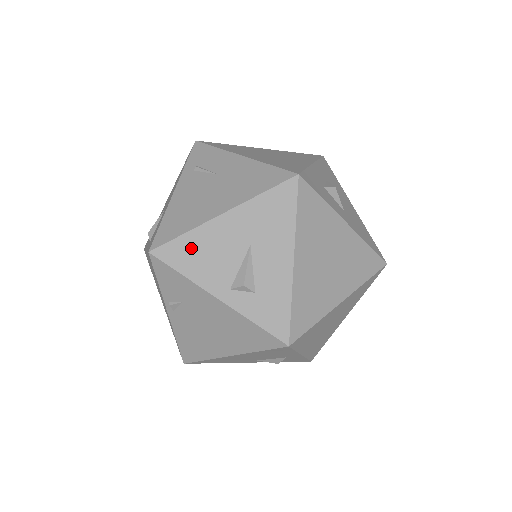
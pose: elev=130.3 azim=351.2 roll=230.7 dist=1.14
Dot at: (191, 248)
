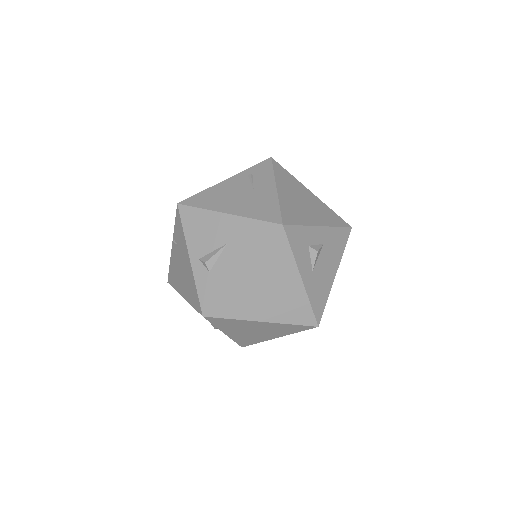
Dot at: (198, 219)
